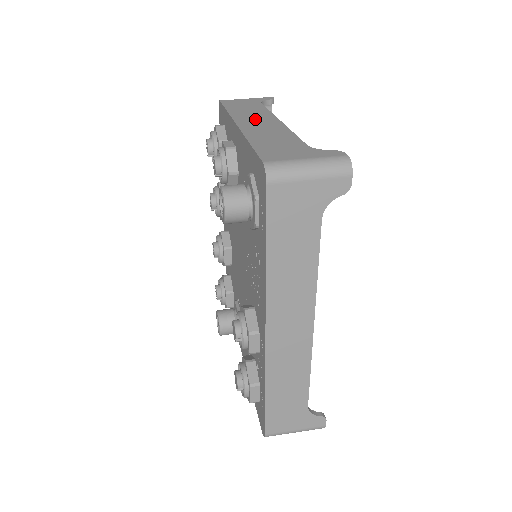
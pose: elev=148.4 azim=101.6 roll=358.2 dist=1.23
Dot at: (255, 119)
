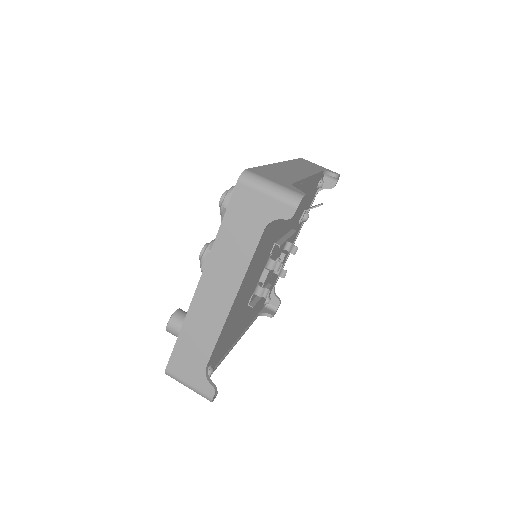
Dot at: (219, 283)
